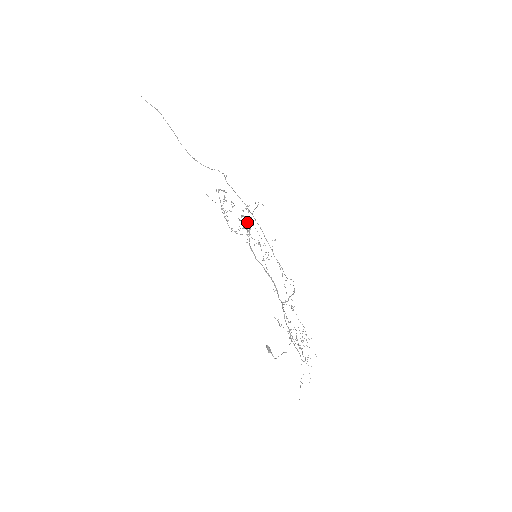
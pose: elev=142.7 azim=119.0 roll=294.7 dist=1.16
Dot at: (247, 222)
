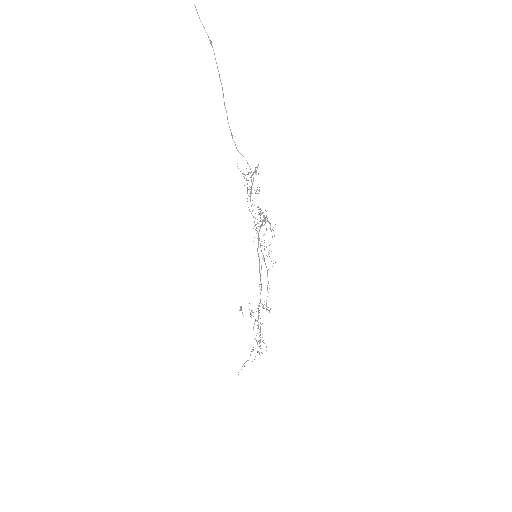
Dot at: (264, 215)
